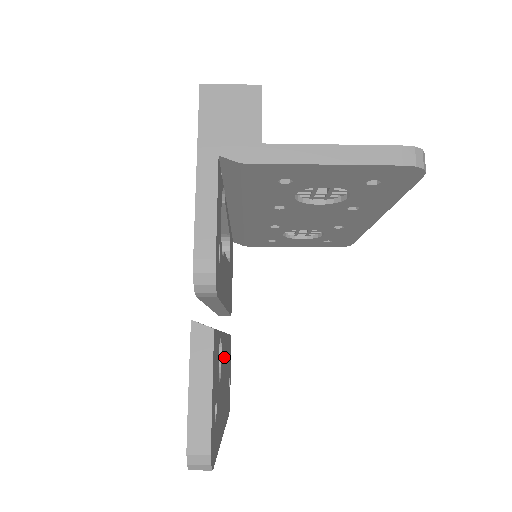
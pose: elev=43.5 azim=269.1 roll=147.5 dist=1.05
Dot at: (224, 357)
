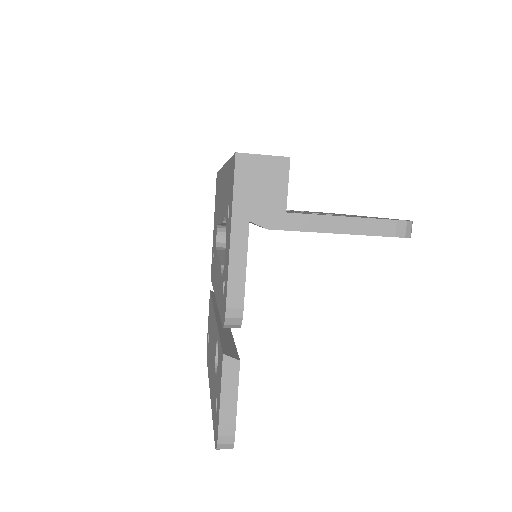
Dot at: occluded
